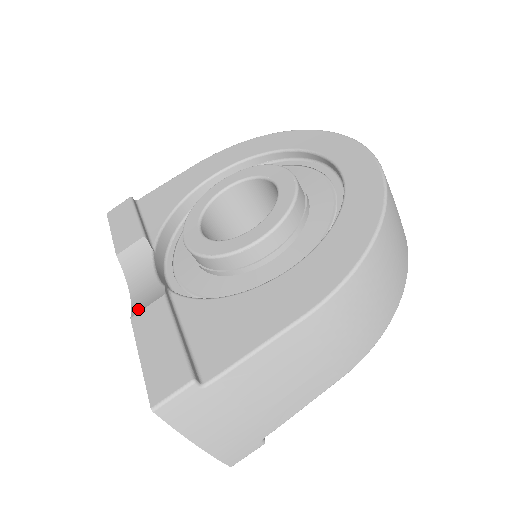
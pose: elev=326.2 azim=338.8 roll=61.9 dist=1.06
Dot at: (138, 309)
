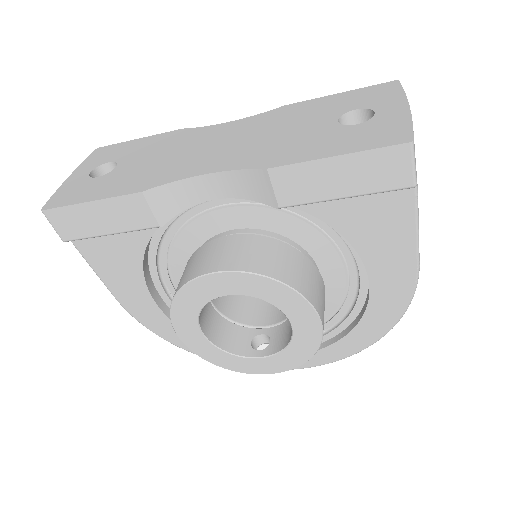
Dot at: occluded
